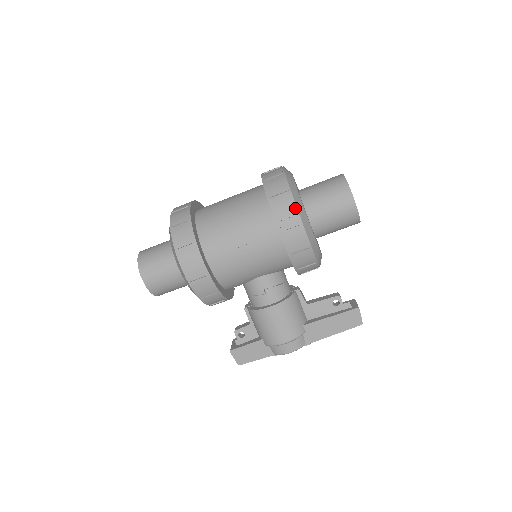
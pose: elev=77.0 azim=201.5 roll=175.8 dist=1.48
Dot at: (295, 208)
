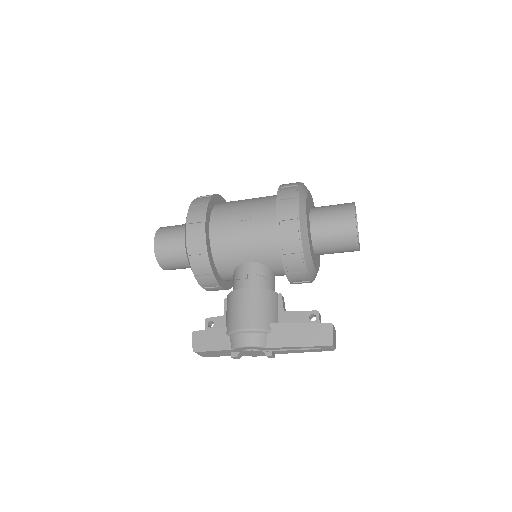
Dot at: (297, 194)
